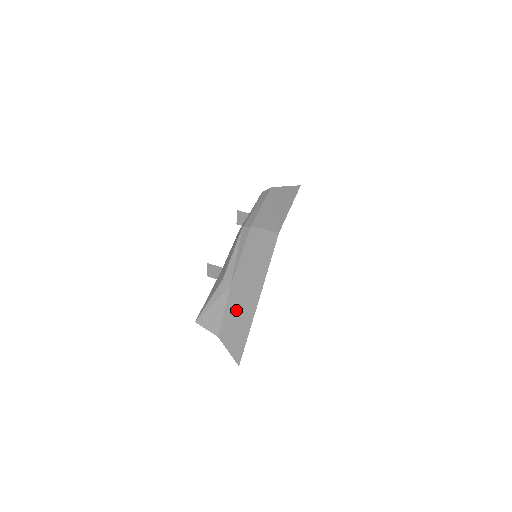
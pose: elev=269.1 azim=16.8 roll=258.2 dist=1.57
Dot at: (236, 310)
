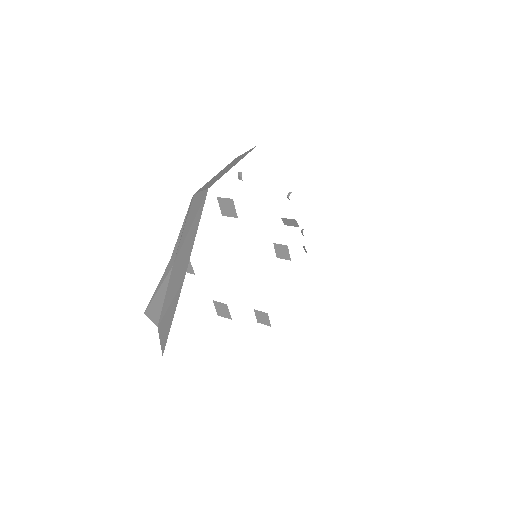
Dot at: (172, 290)
